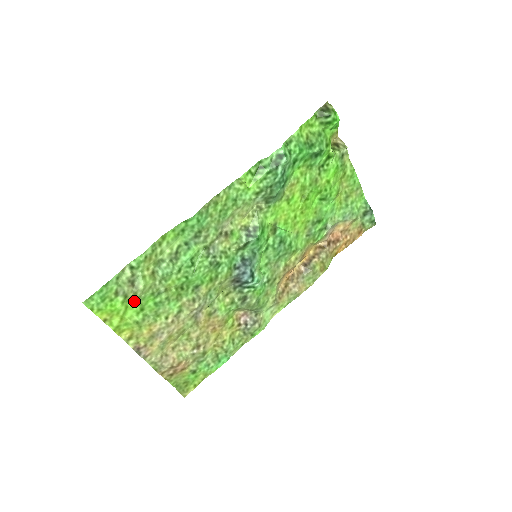
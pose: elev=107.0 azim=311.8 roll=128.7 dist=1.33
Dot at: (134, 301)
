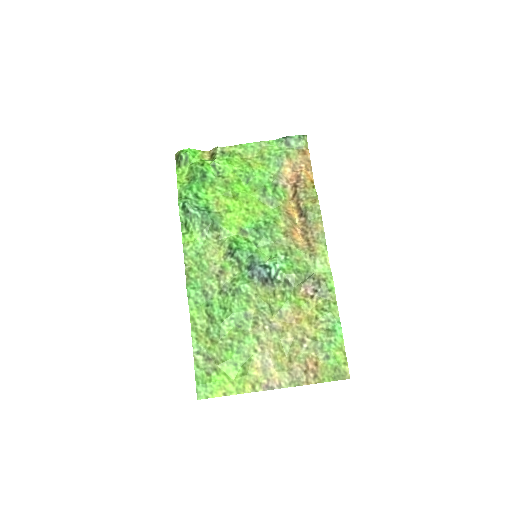
Dot at: (224, 366)
